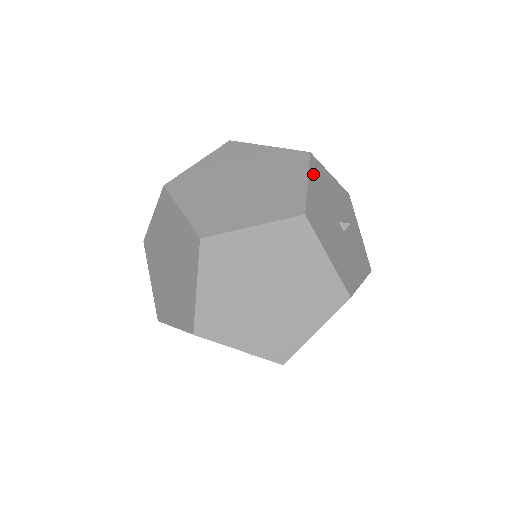
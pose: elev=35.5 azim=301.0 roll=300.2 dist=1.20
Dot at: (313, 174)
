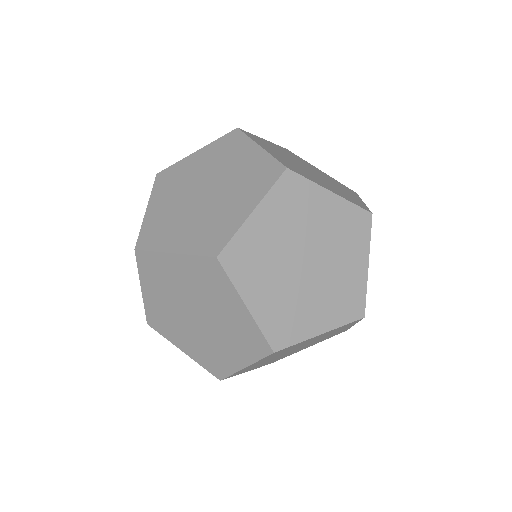
Dot at: occluded
